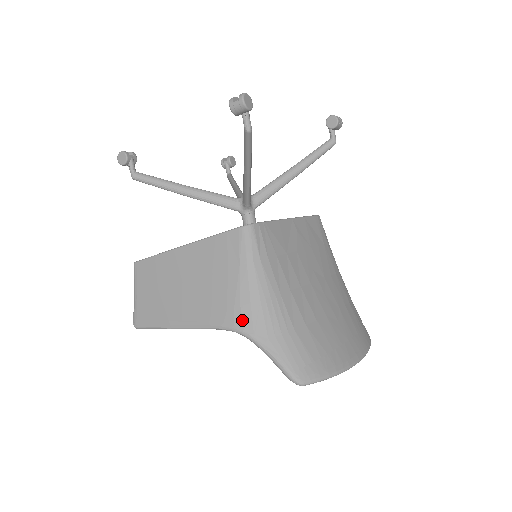
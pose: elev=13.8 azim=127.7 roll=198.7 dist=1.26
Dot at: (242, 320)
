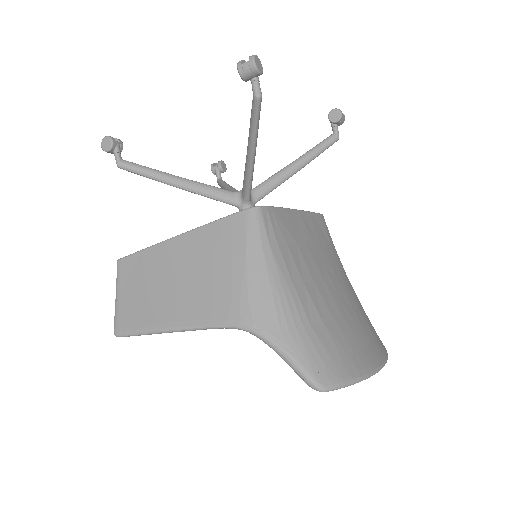
Dot at: (250, 314)
